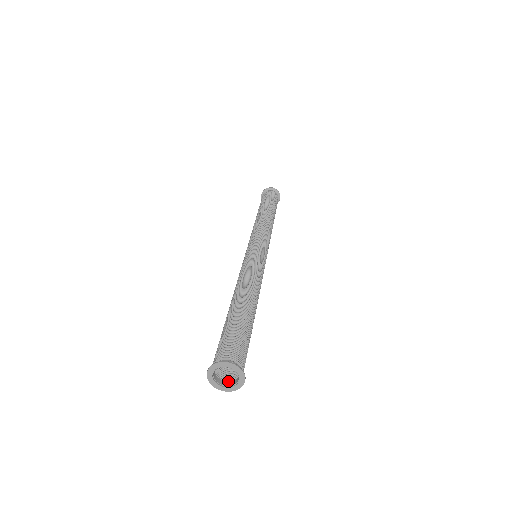
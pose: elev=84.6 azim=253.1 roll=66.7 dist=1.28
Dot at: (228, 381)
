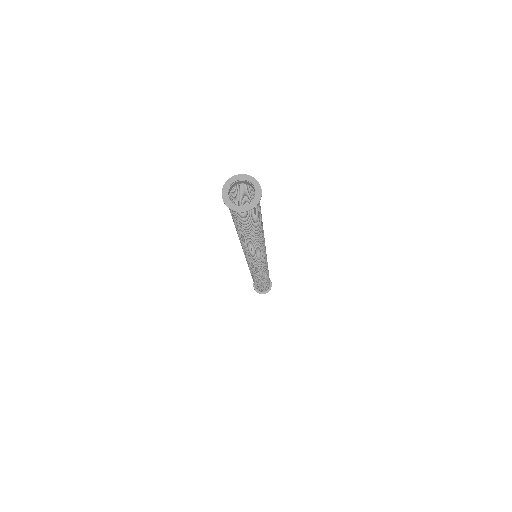
Dot at: (251, 205)
